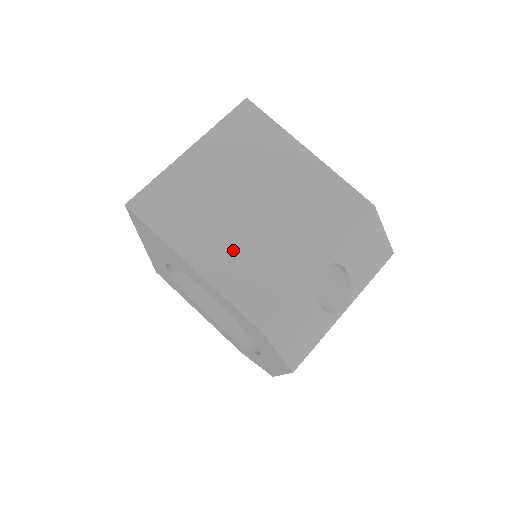
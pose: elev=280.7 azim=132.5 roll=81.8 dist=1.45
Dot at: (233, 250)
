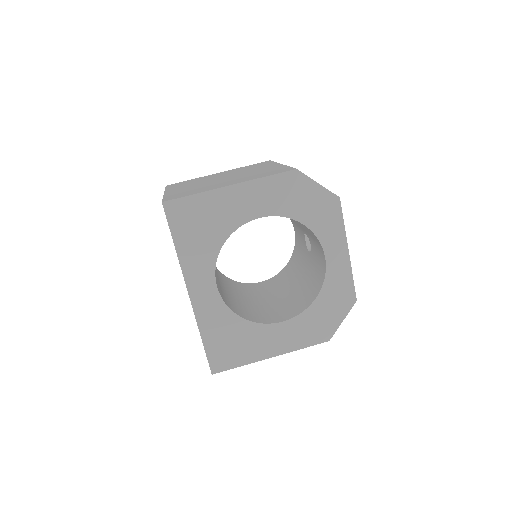
Dot at: (239, 179)
